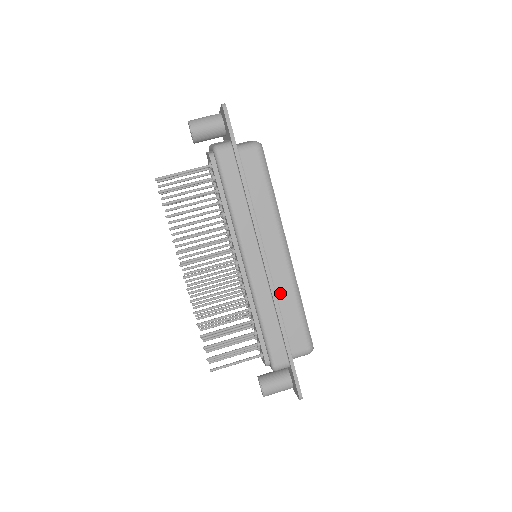
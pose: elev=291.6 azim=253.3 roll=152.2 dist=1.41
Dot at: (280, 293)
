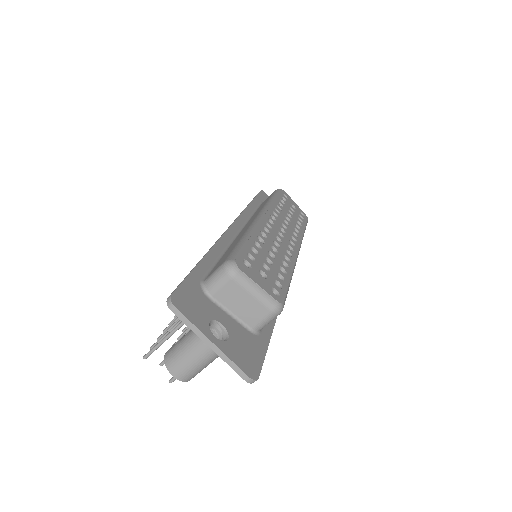
Dot at: occluded
